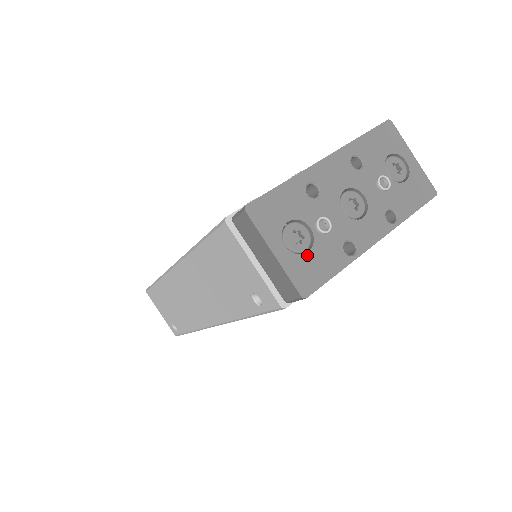
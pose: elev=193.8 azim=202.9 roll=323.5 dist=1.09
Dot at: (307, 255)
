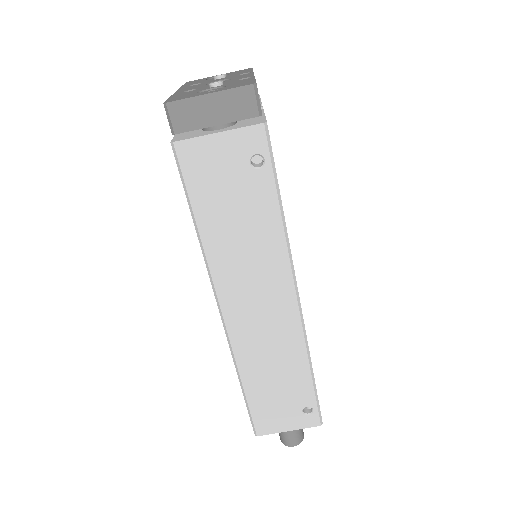
Dot at: (228, 86)
